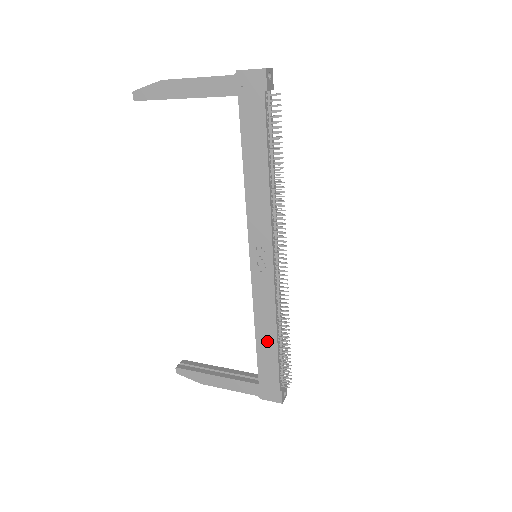
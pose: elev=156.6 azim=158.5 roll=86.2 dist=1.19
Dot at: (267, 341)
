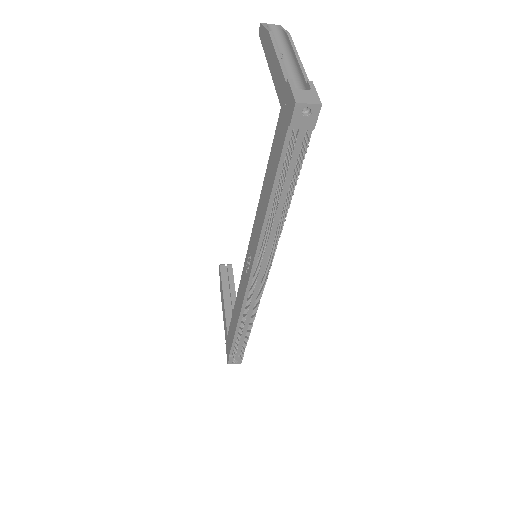
Dot at: (235, 318)
